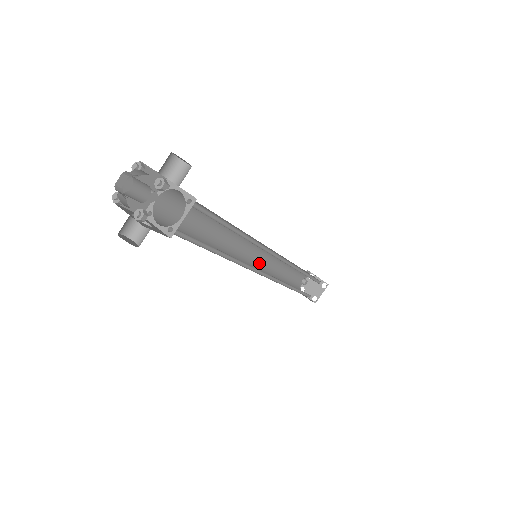
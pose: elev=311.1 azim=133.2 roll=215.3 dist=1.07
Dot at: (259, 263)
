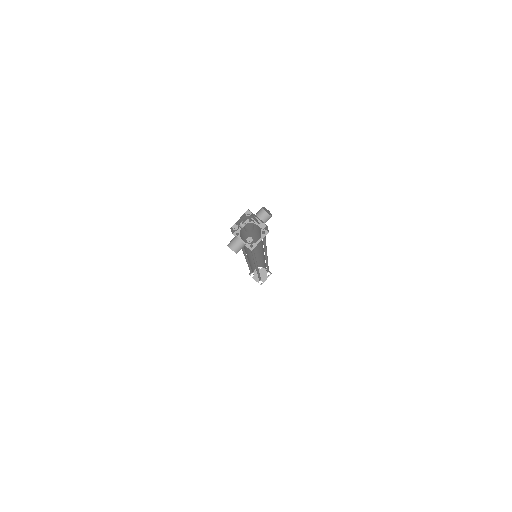
Dot at: (249, 258)
